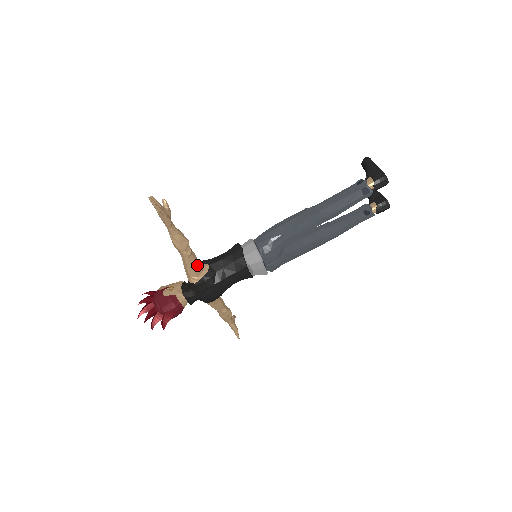
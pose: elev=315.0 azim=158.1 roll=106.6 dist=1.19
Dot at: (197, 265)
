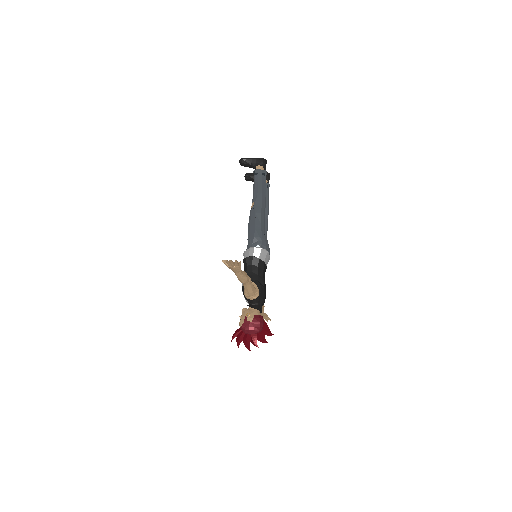
Dot at: occluded
